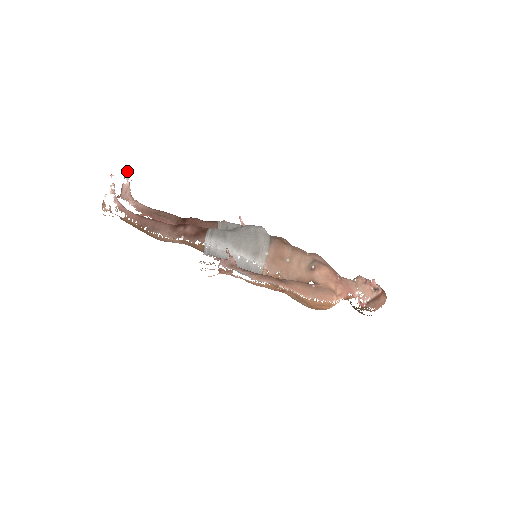
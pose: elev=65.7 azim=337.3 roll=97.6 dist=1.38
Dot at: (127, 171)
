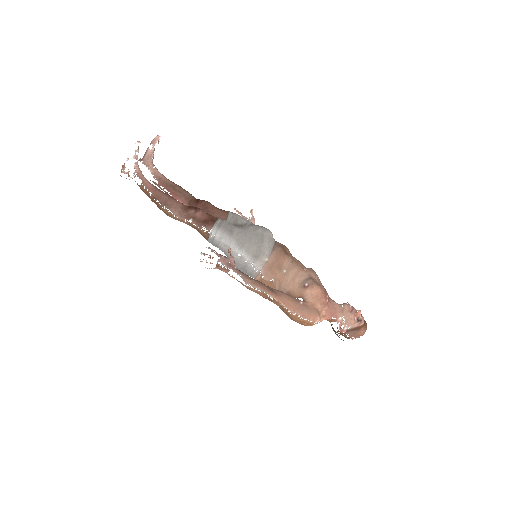
Dot at: (155, 137)
